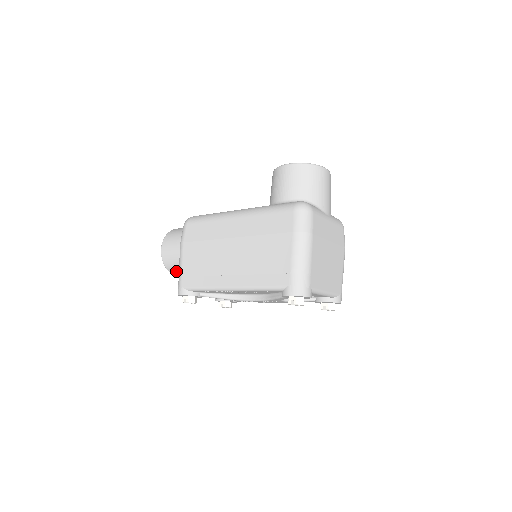
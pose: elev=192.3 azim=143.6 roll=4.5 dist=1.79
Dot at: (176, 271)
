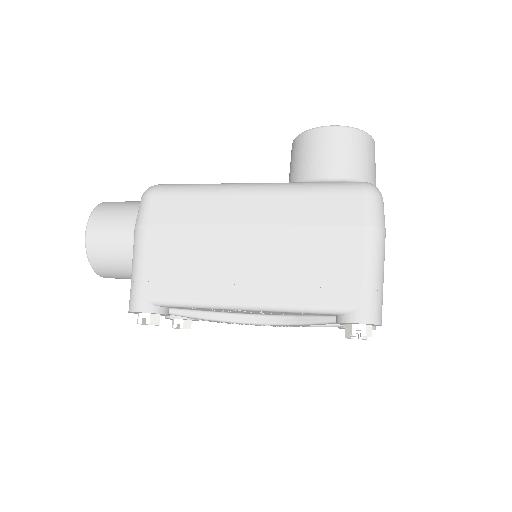
Dot at: (109, 269)
